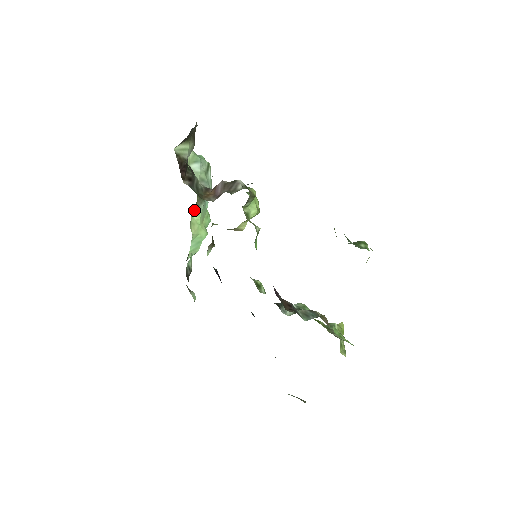
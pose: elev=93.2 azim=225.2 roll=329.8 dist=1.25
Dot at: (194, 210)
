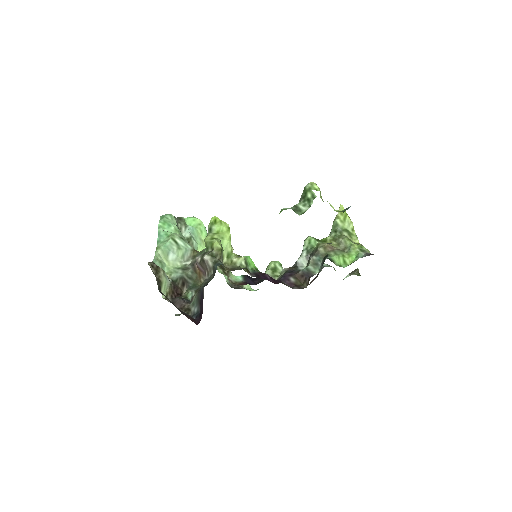
Dot at: occluded
